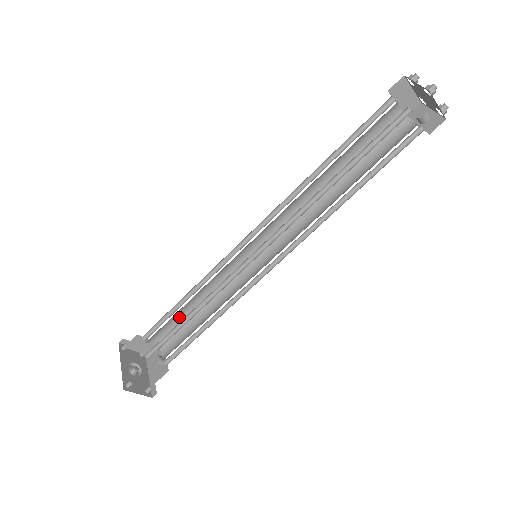
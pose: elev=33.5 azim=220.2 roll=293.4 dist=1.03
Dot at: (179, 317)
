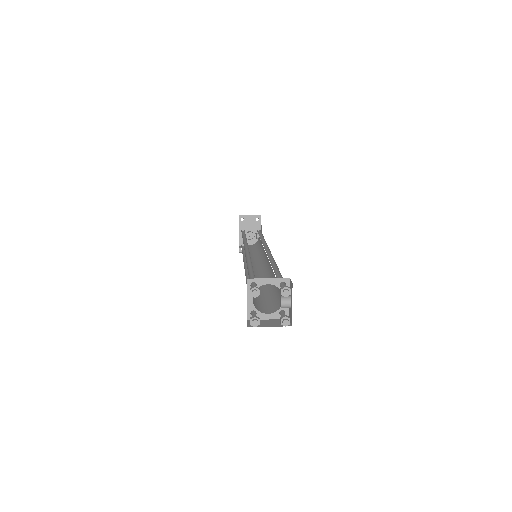
Dot at: occluded
